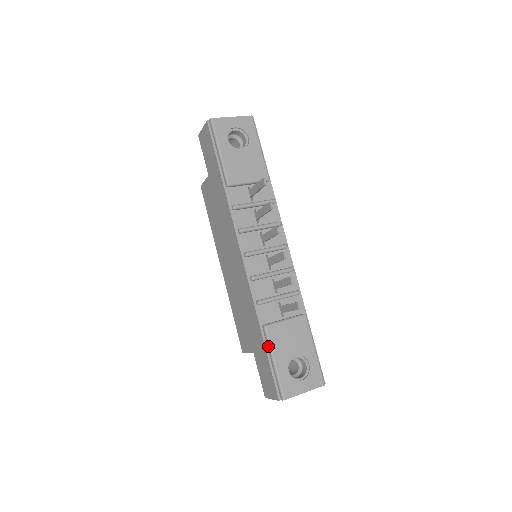
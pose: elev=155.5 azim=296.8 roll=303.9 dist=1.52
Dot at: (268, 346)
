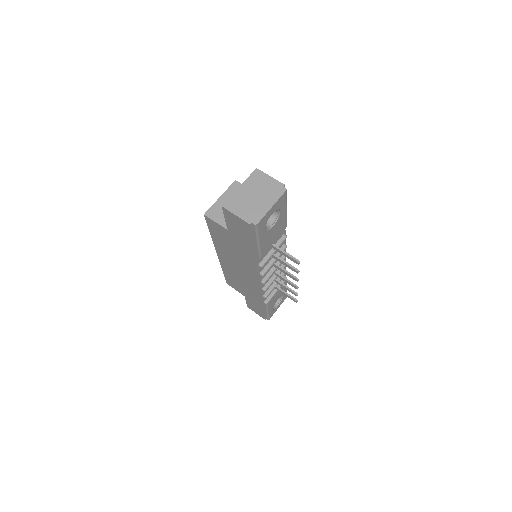
Dot at: (266, 308)
